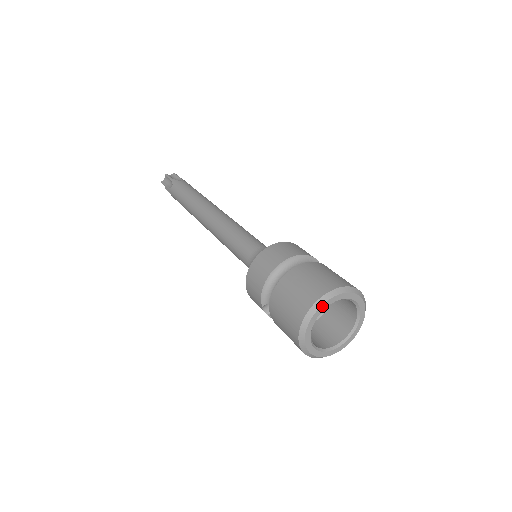
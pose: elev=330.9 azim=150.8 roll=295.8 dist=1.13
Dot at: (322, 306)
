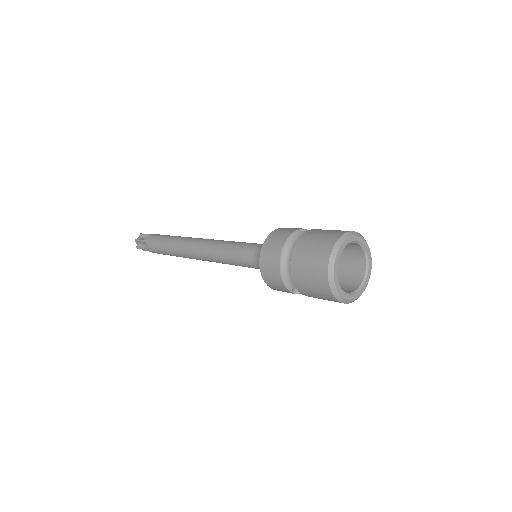
Dot at: (335, 264)
